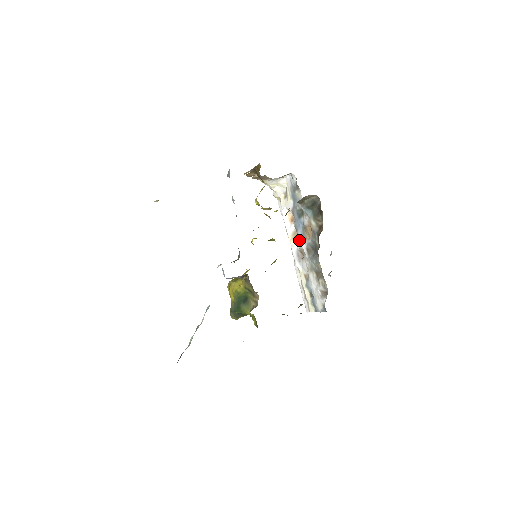
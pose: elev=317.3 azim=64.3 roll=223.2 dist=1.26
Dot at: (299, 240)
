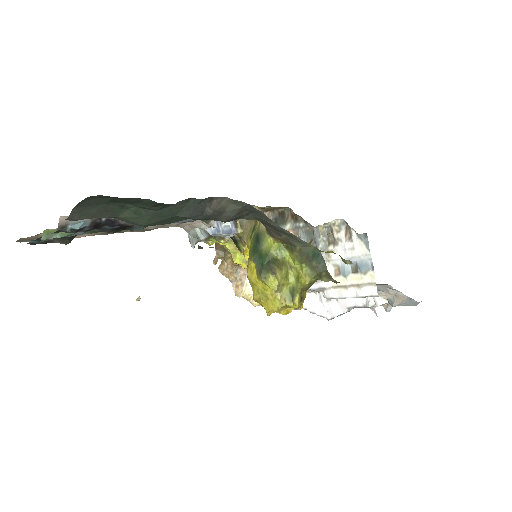
Dot at: occluded
